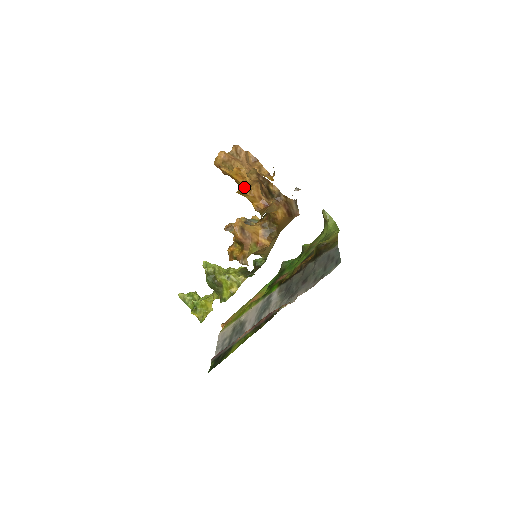
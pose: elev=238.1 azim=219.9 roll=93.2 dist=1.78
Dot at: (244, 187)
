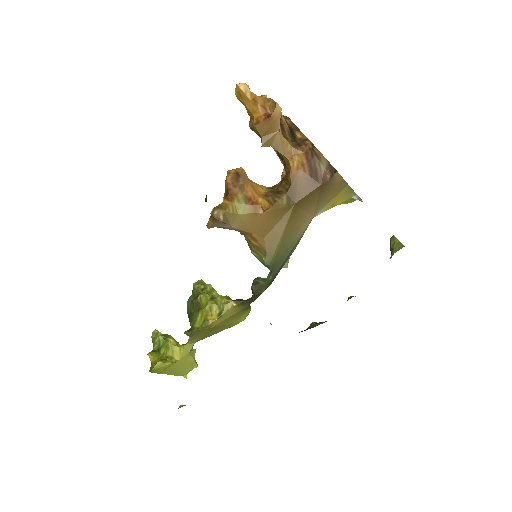
Dot at: occluded
